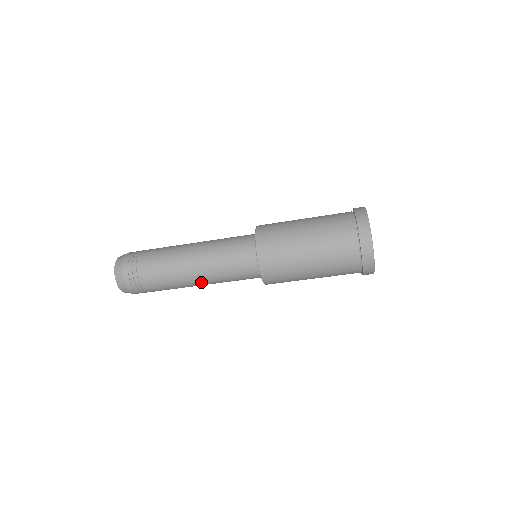
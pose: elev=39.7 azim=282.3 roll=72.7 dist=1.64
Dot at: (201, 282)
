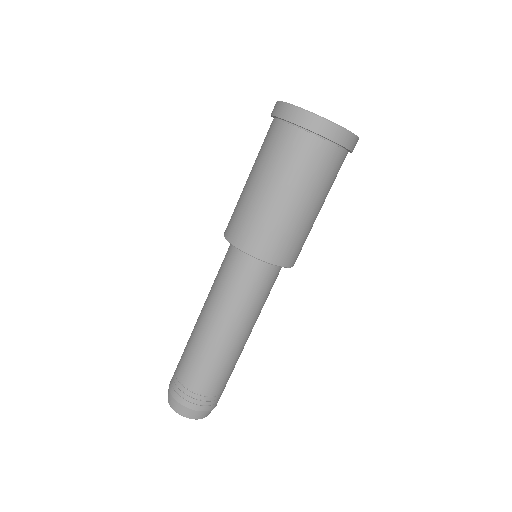
Dot at: (229, 330)
